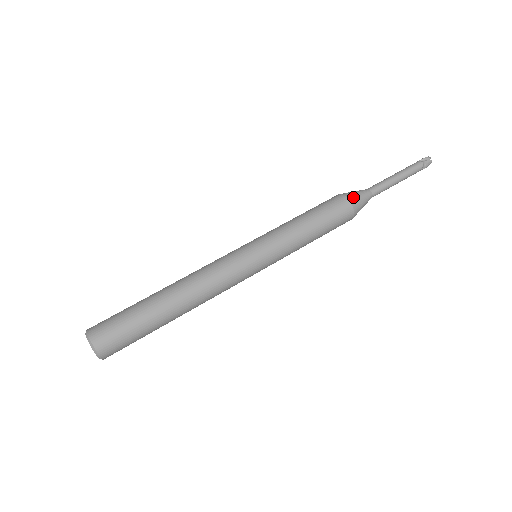
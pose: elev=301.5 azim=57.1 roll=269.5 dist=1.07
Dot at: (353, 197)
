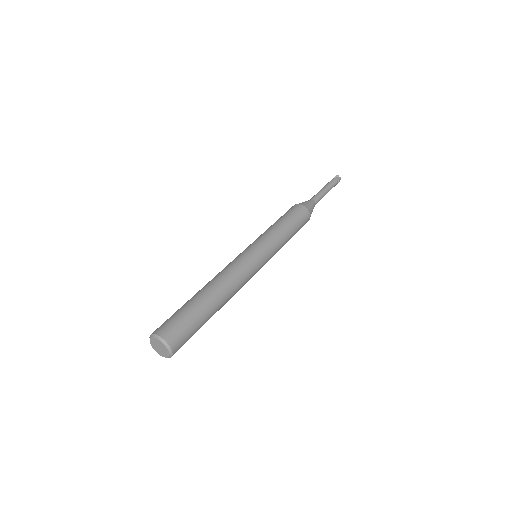
Dot at: (305, 204)
